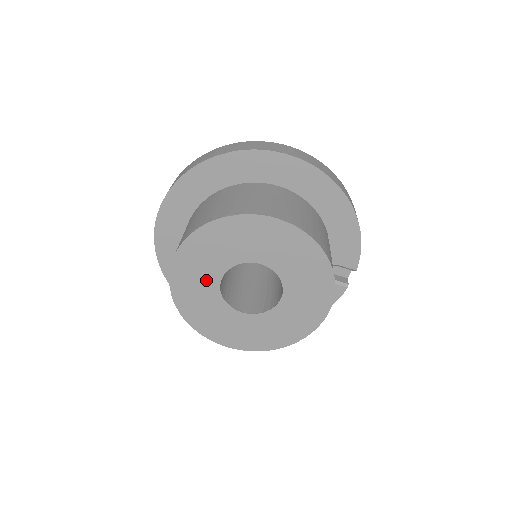
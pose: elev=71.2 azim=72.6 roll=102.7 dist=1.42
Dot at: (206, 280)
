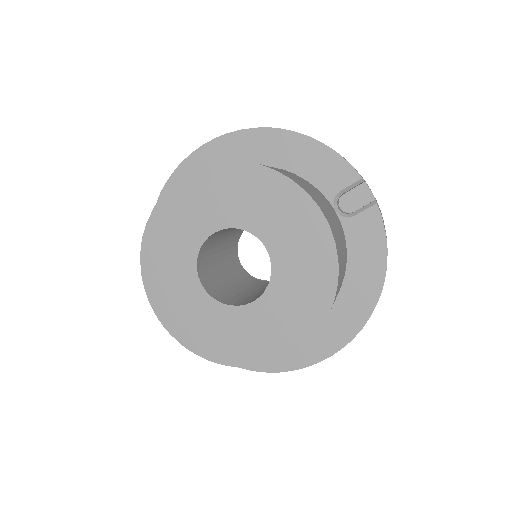
Dot at: (191, 298)
